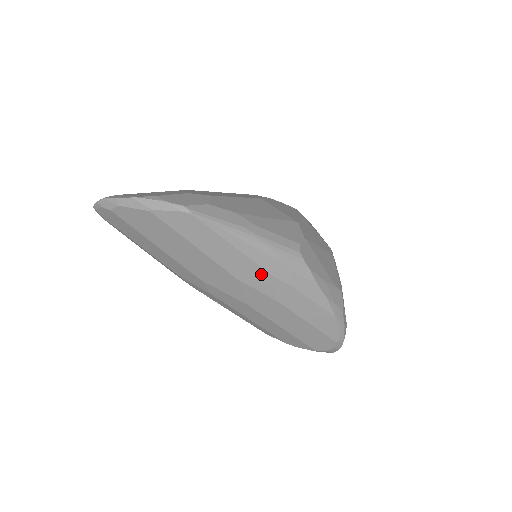
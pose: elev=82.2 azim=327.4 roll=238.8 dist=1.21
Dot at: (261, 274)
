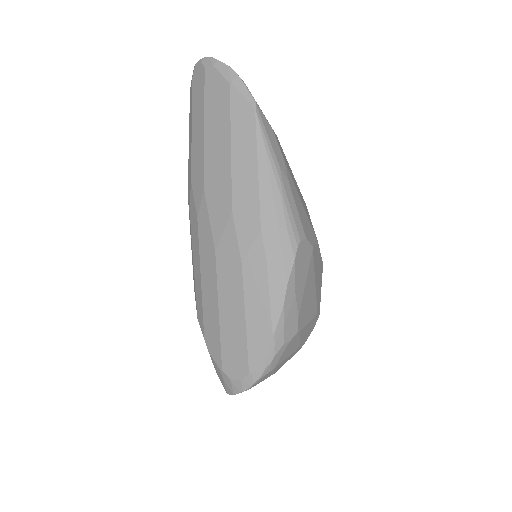
Dot at: (254, 220)
